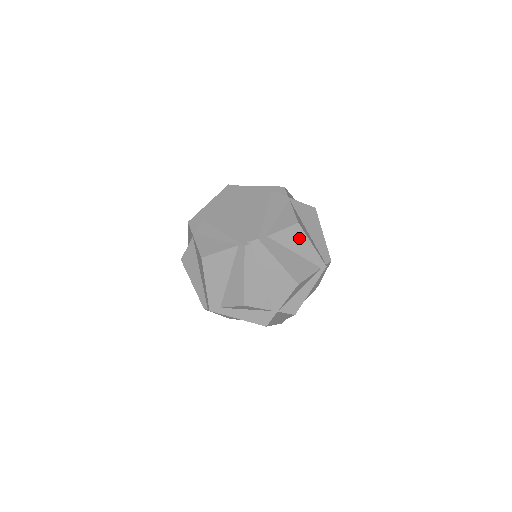
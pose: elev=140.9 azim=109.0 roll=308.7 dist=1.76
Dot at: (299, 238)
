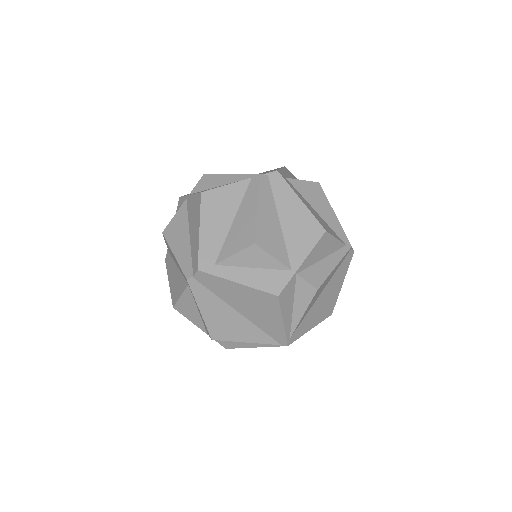
Dot at: (320, 199)
